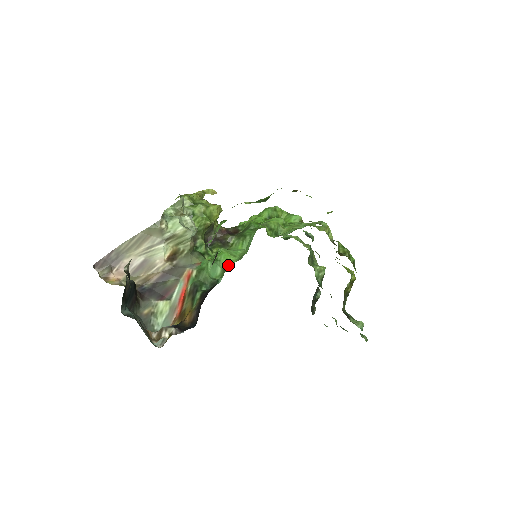
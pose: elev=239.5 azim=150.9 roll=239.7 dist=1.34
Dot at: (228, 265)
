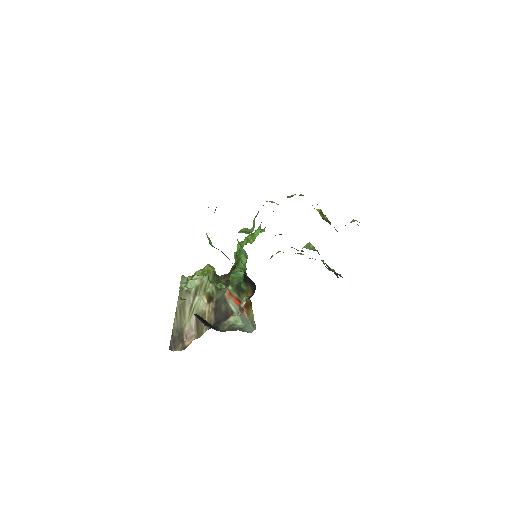
Dot at: (244, 268)
